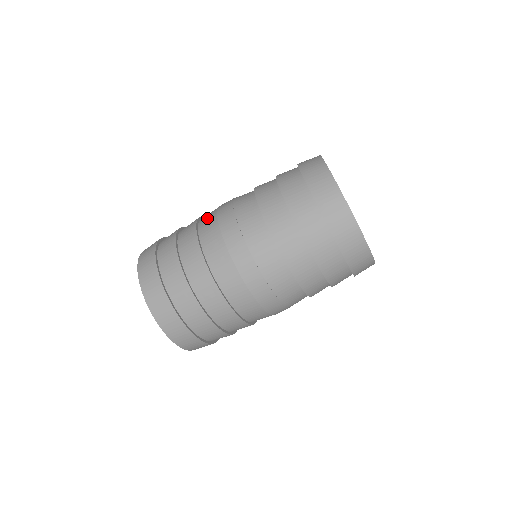
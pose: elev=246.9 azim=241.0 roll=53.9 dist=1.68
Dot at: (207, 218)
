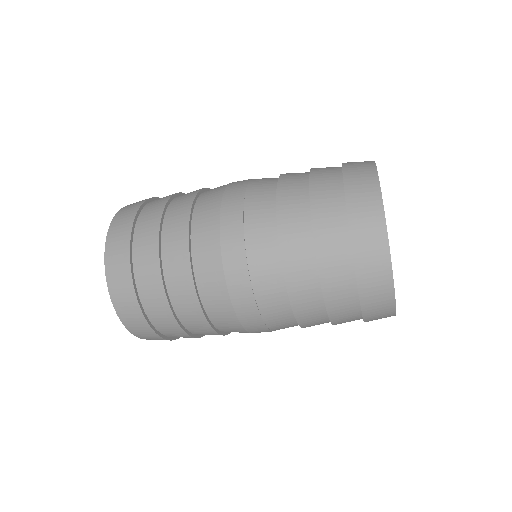
Dot at: (208, 198)
